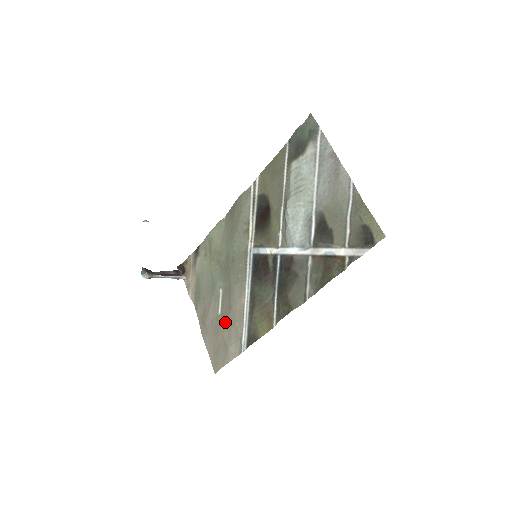
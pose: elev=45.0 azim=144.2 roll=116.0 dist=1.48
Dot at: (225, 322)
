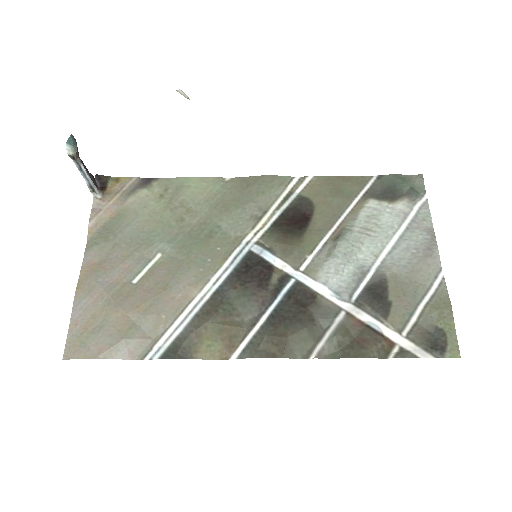
Dot at: (141, 300)
